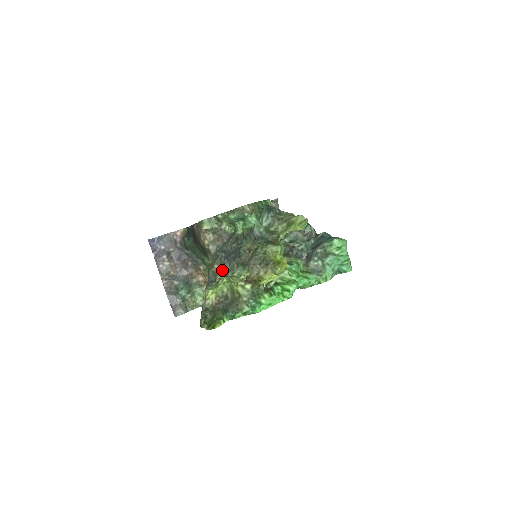
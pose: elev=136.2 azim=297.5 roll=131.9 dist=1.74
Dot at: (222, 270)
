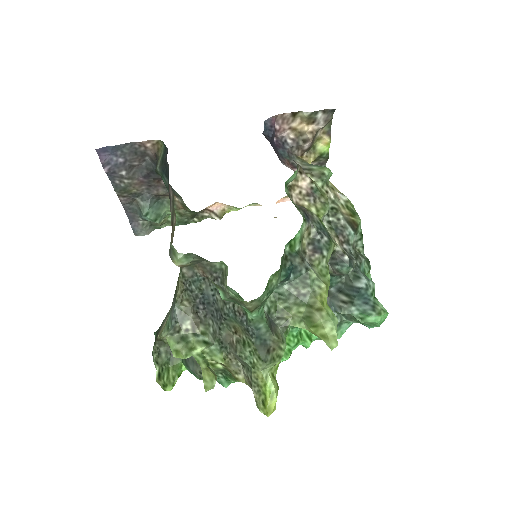
Dot at: (193, 314)
